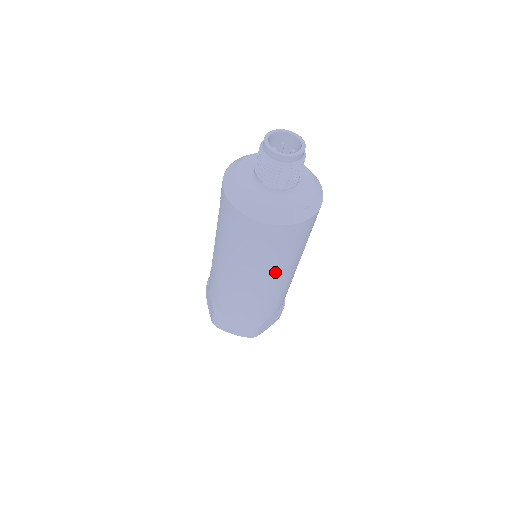
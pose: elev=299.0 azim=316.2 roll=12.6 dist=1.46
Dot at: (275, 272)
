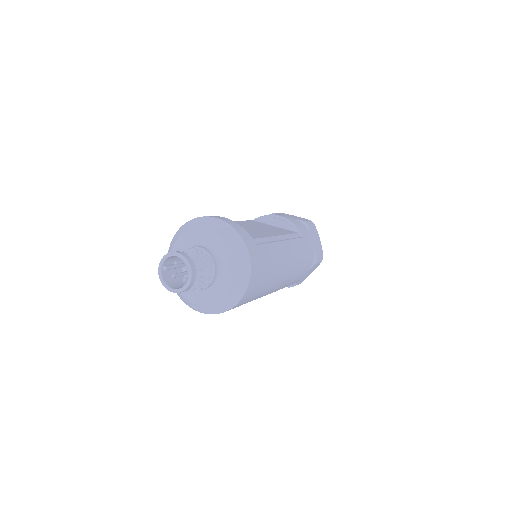
Dot at: occluded
